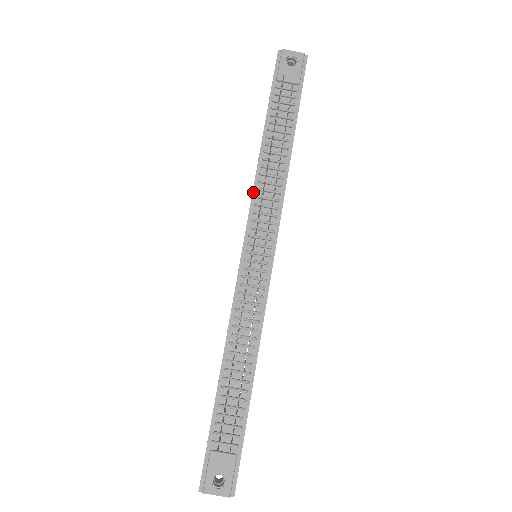
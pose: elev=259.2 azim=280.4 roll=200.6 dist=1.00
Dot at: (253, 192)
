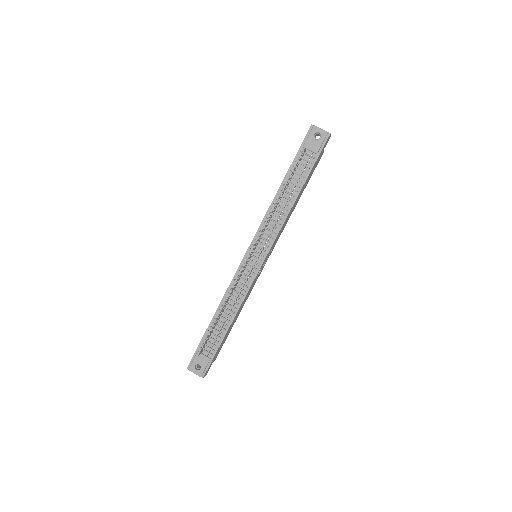
Dot at: (264, 218)
